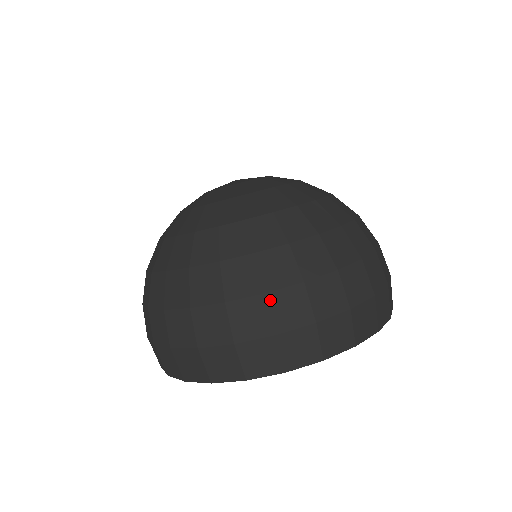
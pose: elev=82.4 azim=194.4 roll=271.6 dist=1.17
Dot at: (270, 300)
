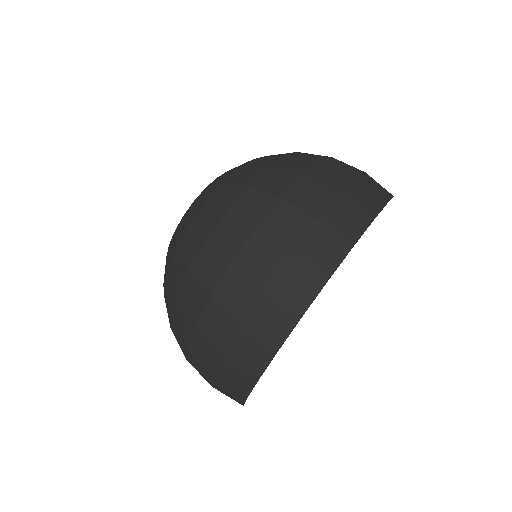
Dot at: (338, 160)
